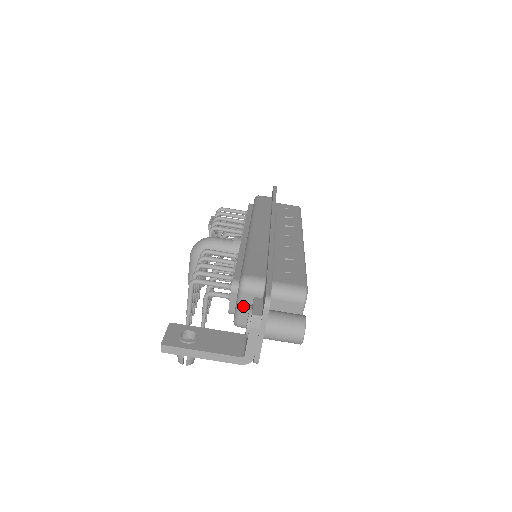
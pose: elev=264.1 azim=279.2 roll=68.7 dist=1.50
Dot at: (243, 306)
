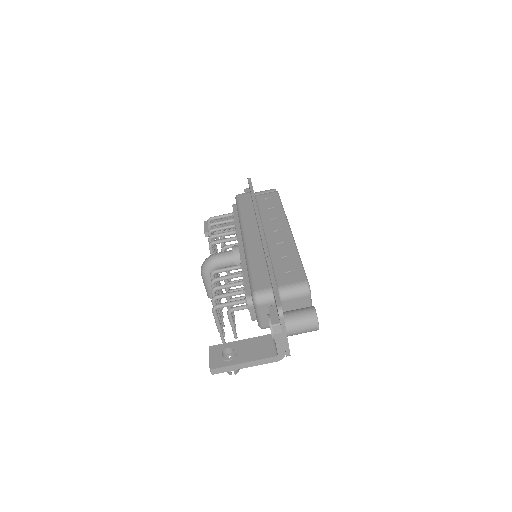
Dot at: (262, 315)
